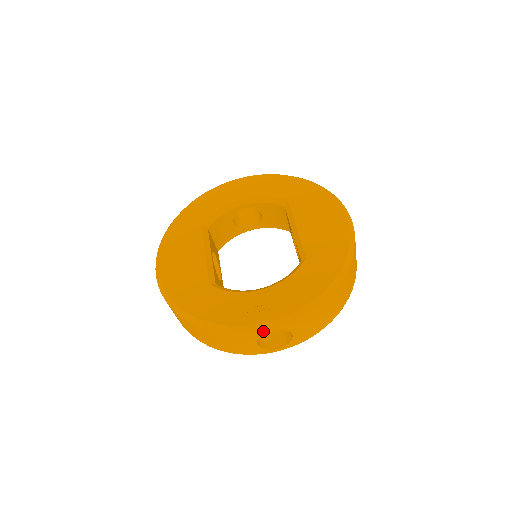
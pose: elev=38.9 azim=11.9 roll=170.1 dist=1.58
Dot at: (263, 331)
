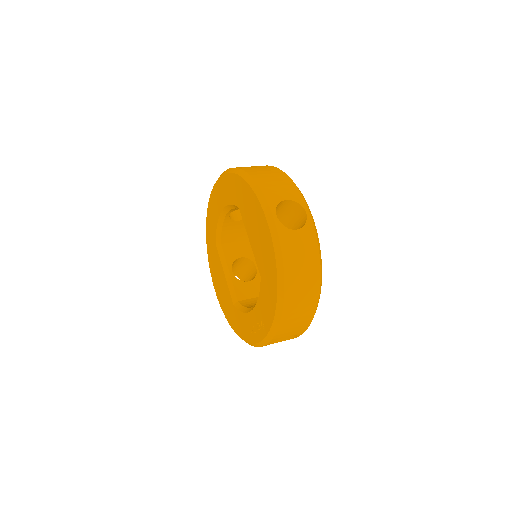
Dot at: occluded
